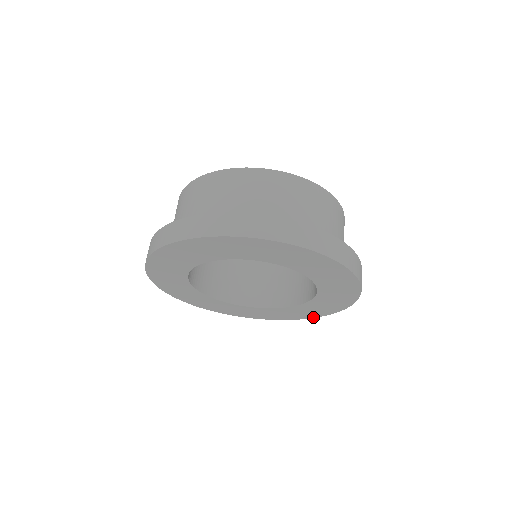
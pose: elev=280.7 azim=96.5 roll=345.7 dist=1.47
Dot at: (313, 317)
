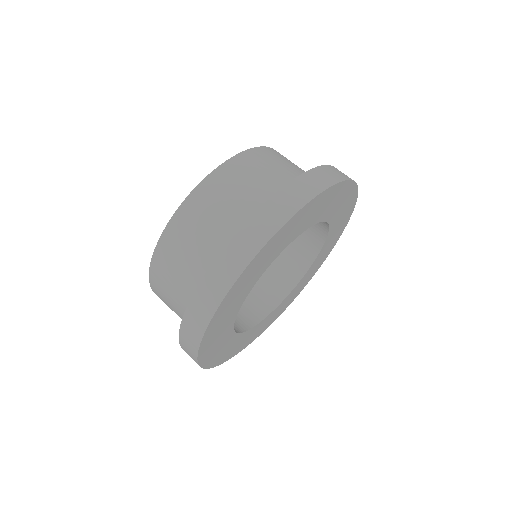
Dot at: (341, 233)
